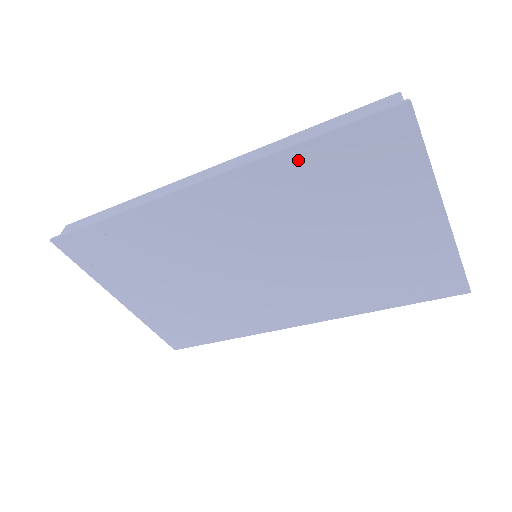
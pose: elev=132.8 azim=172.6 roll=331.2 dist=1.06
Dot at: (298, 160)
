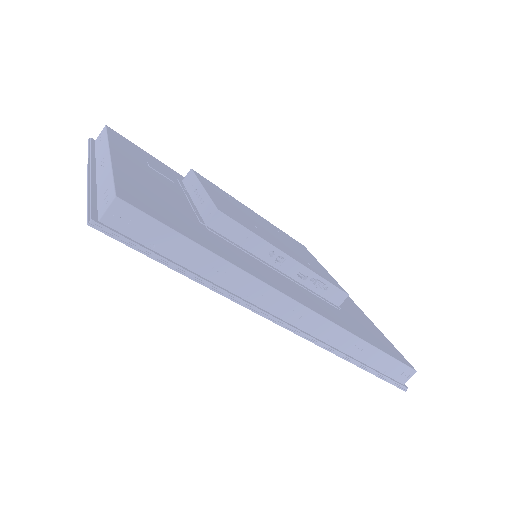
Dot at: occluded
